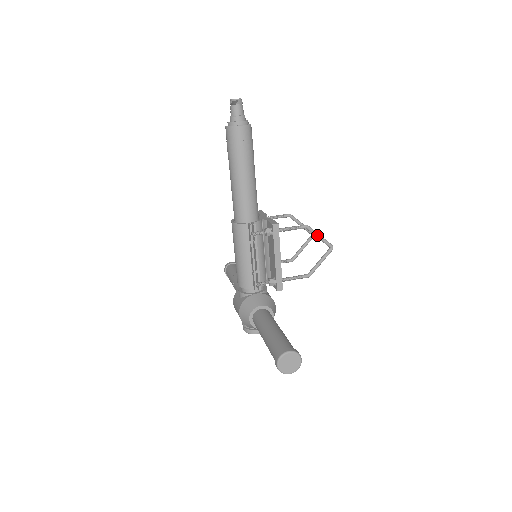
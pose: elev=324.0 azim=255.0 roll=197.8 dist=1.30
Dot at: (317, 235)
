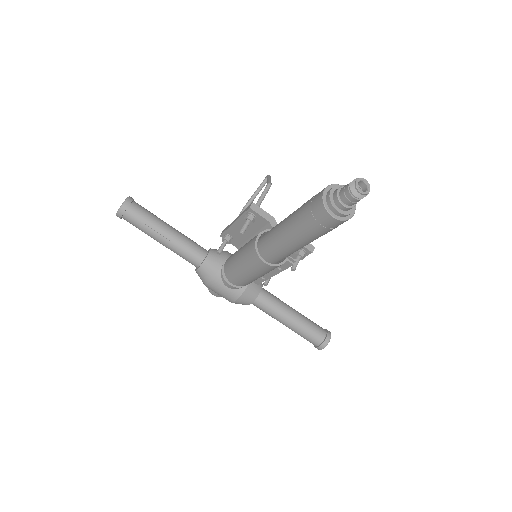
Dot at: occluded
